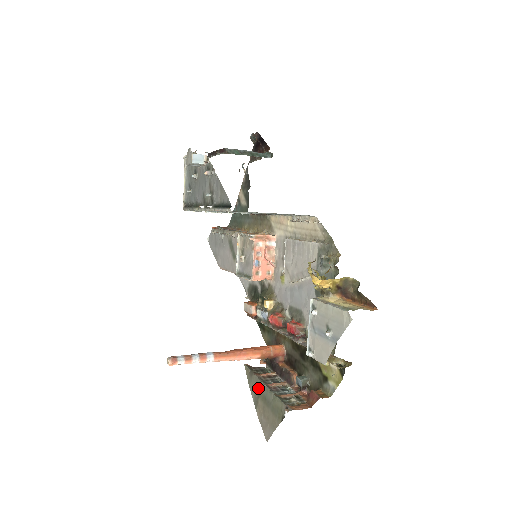
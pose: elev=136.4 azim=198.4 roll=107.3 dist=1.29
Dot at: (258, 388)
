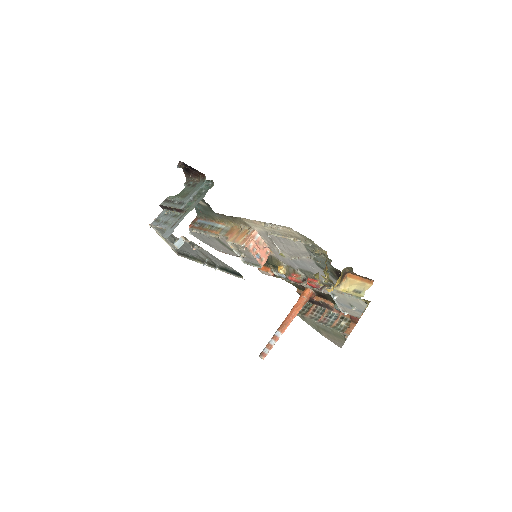
Dot at: (315, 325)
